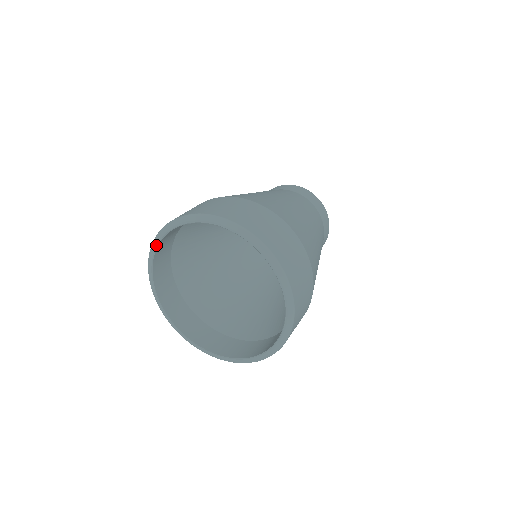
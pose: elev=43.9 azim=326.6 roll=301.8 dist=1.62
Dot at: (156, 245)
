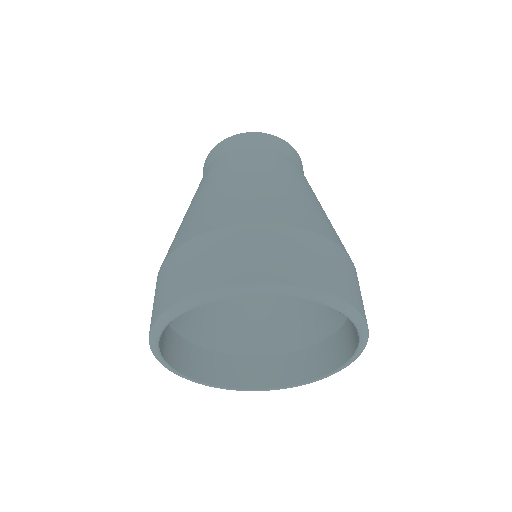
Dot at: (177, 316)
